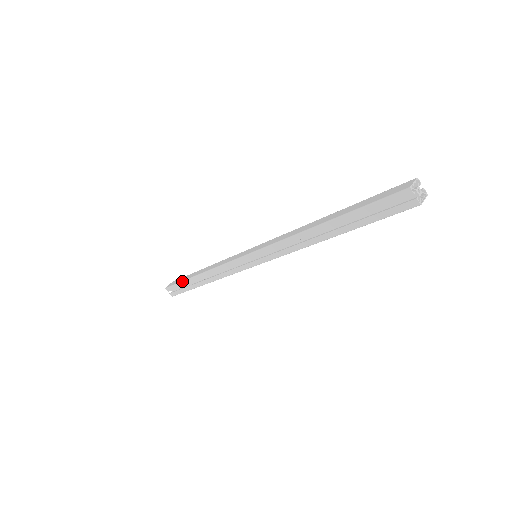
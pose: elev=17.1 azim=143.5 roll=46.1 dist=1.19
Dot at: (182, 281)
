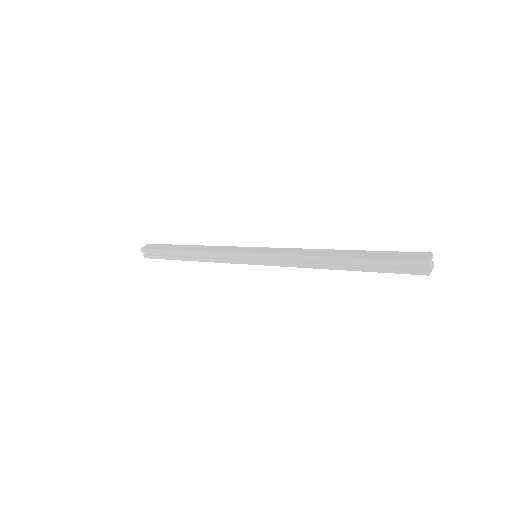
Dot at: (164, 250)
